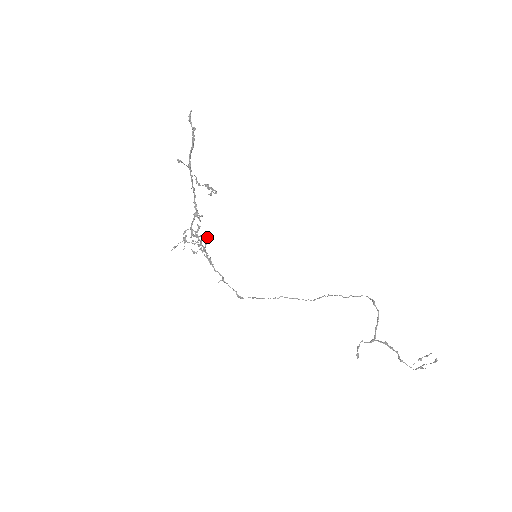
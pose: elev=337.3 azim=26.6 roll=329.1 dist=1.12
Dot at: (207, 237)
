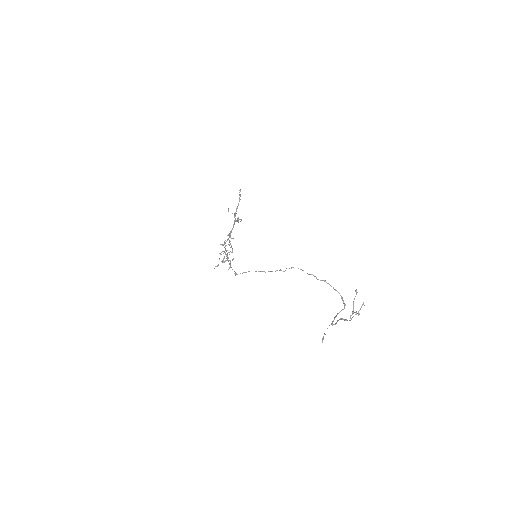
Dot at: (229, 242)
